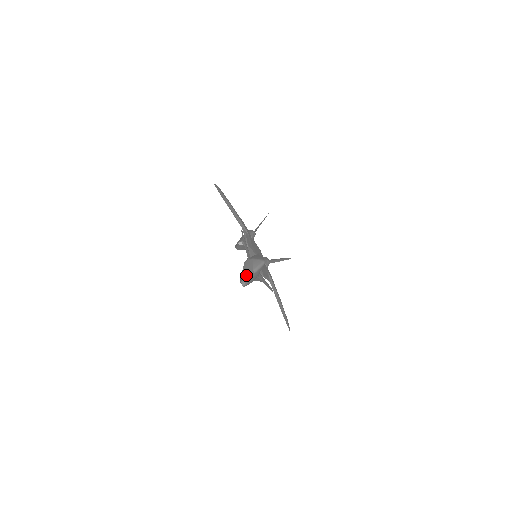
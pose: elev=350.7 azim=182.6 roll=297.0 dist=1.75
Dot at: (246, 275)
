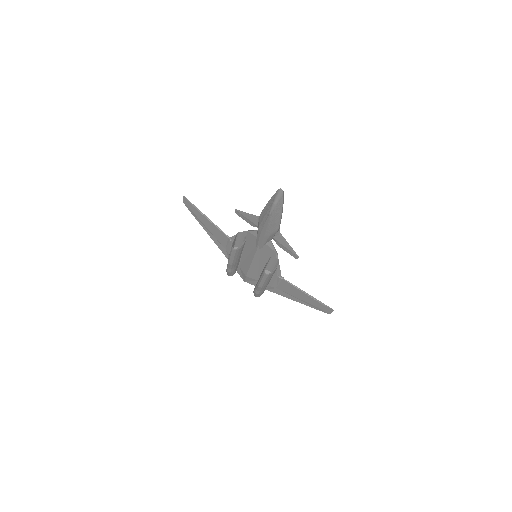
Dot at: occluded
